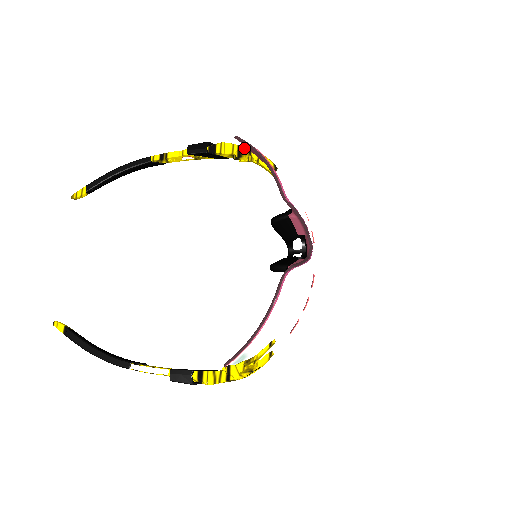
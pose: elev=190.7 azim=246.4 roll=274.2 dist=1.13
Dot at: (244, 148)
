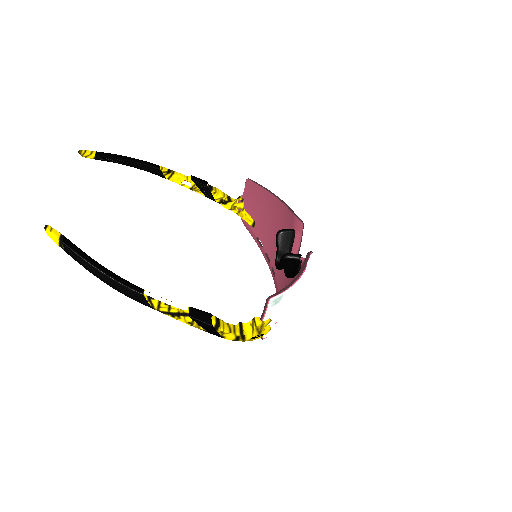
Dot at: (232, 198)
